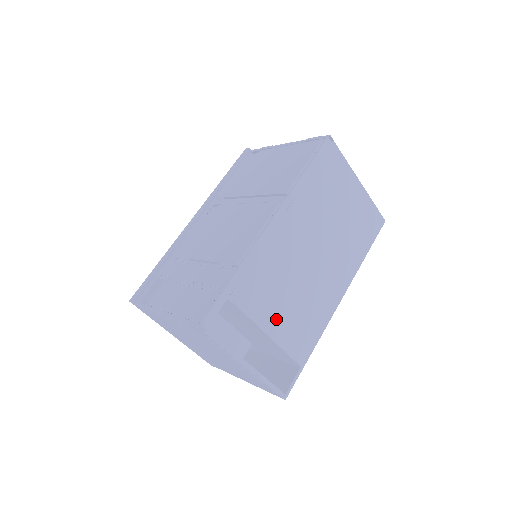
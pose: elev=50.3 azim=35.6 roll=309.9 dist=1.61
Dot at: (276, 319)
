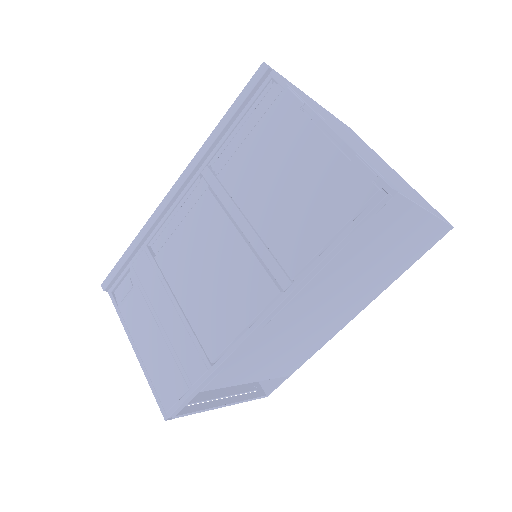
Dot at: (261, 371)
